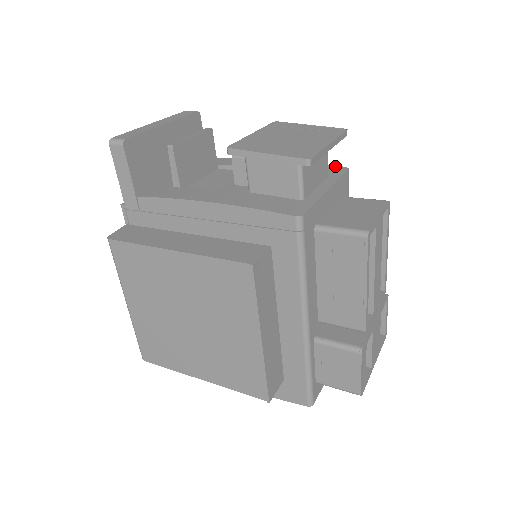
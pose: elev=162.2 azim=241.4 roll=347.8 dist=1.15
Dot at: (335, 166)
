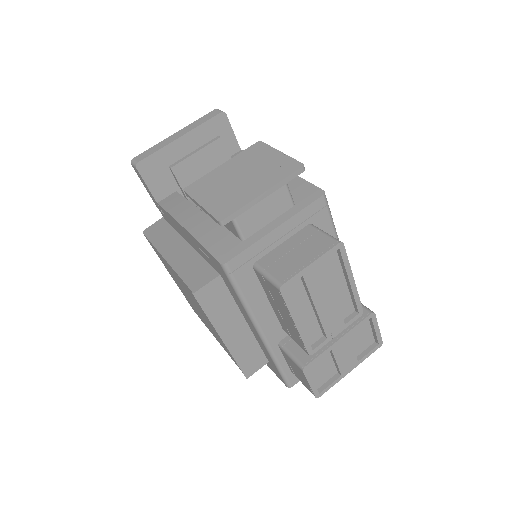
Dot at: (315, 188)
